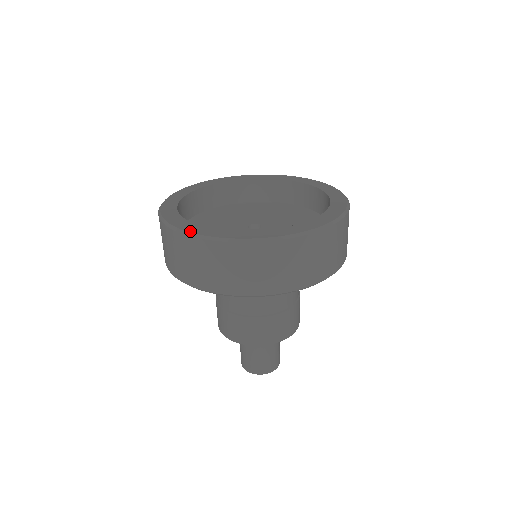
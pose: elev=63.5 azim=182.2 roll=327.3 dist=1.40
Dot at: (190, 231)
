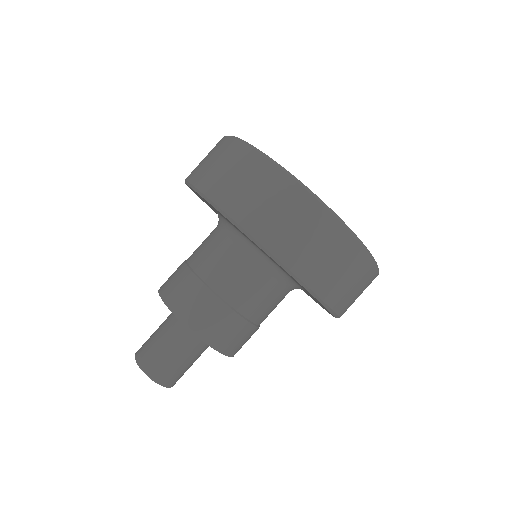
Dot at: occluded
